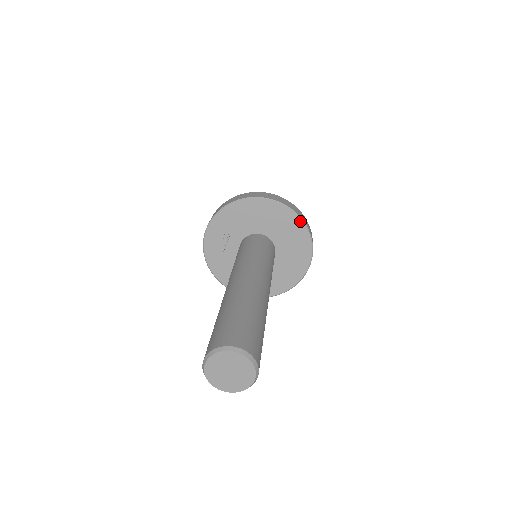
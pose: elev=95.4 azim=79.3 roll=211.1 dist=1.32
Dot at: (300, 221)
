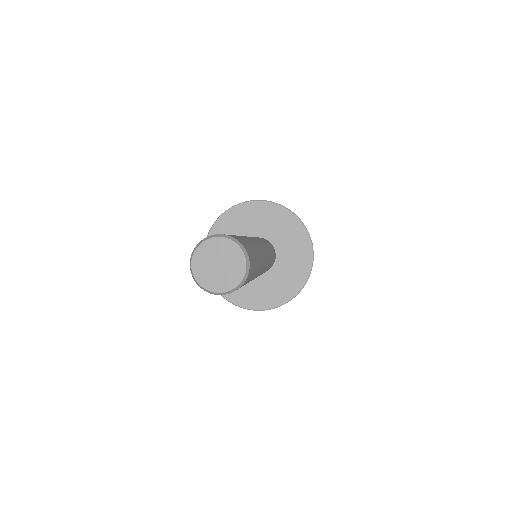
Dot at: (276, 205)
